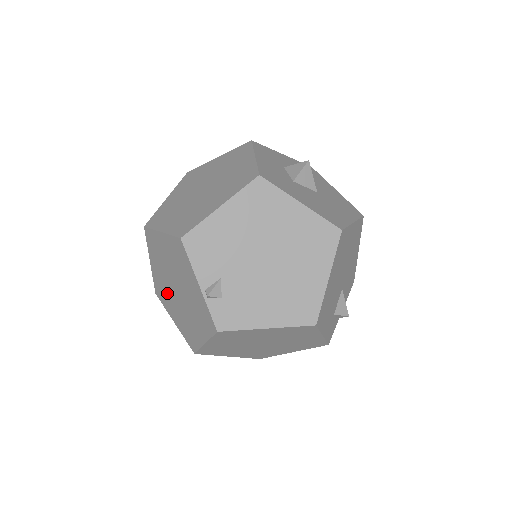
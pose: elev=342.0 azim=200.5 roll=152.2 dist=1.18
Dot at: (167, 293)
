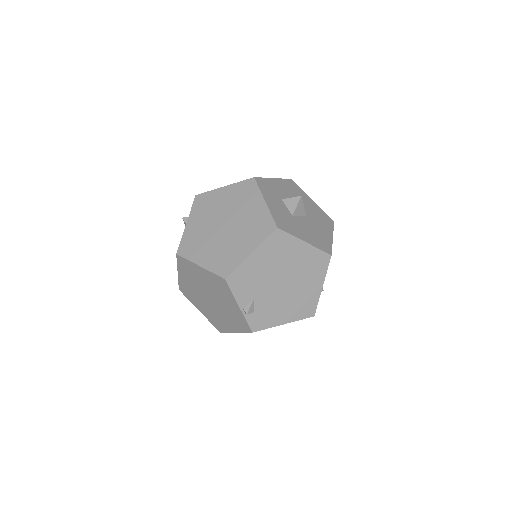
Dot at: (196, 296)
